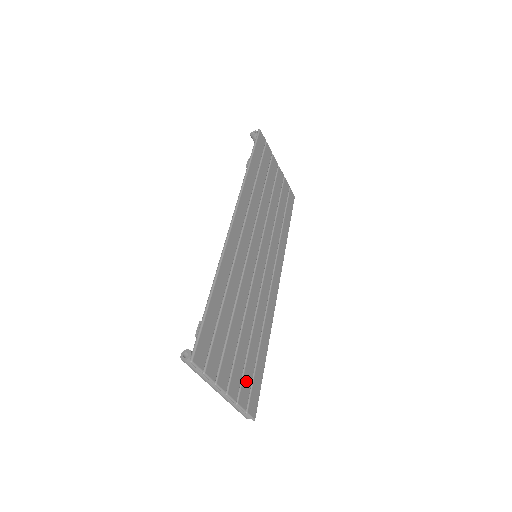
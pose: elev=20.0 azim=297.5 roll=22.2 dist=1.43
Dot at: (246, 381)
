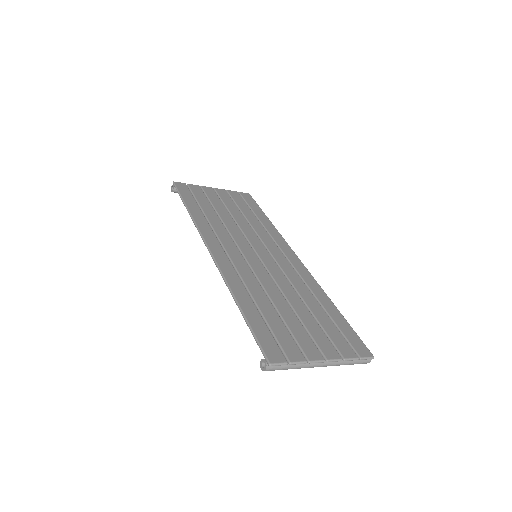
Dot at: (336, 339)
